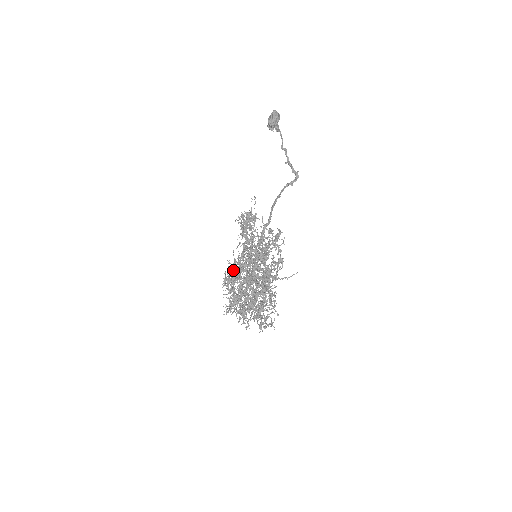
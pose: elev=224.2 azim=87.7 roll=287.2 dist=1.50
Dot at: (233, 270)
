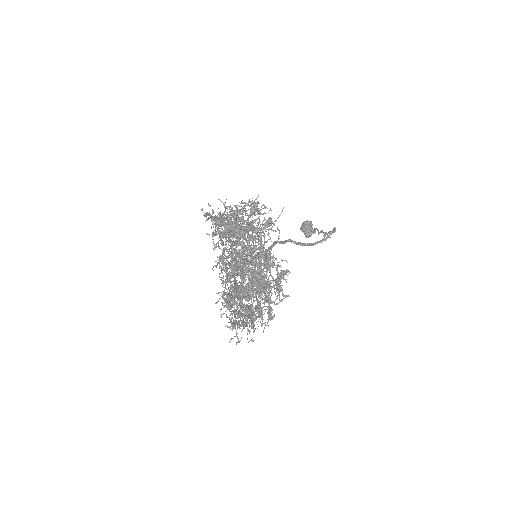
Dot at: occluded
